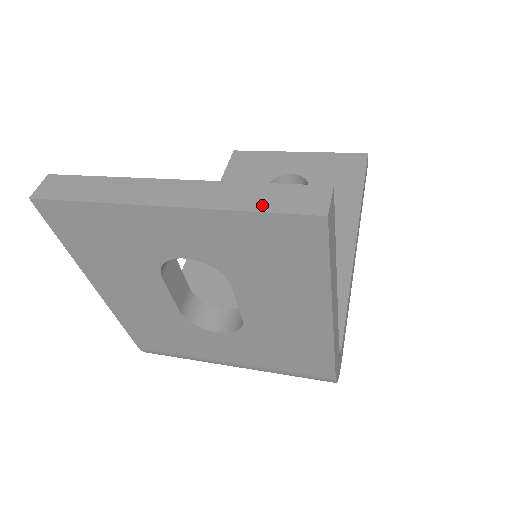
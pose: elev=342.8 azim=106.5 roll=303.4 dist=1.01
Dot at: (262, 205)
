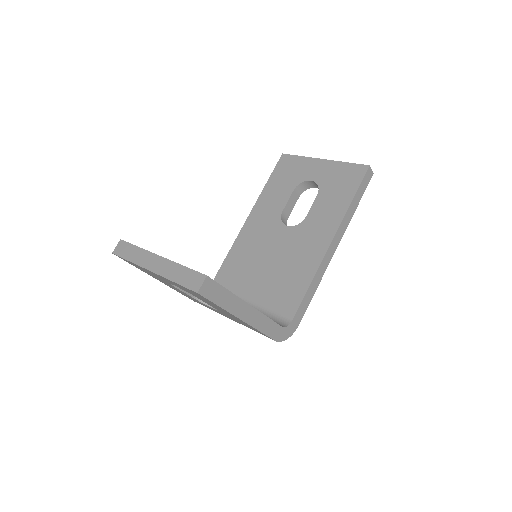
Dot at: (180, 280)
